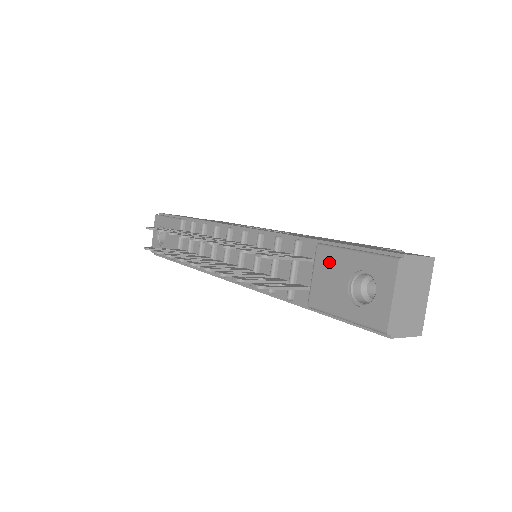
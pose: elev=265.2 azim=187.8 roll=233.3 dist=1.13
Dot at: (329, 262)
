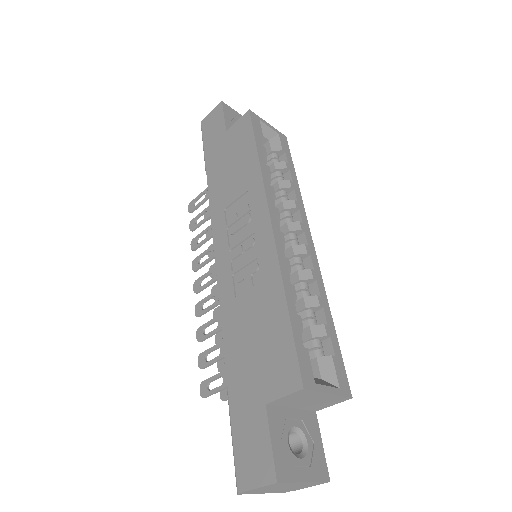
Dot at: occluded
